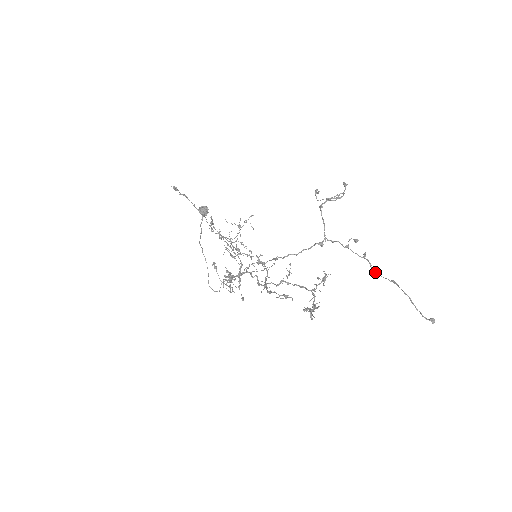
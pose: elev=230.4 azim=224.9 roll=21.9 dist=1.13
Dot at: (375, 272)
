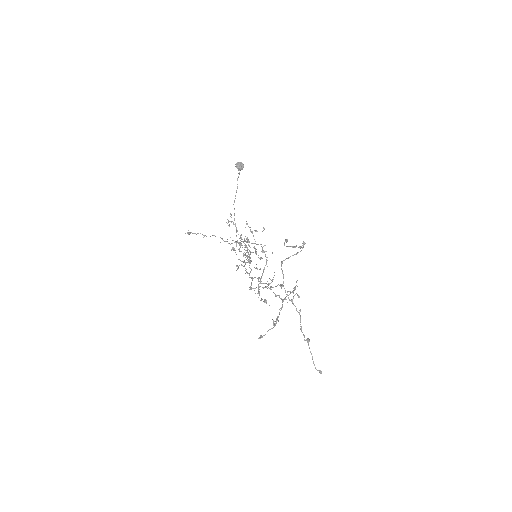
Dot at: (300, 329)
